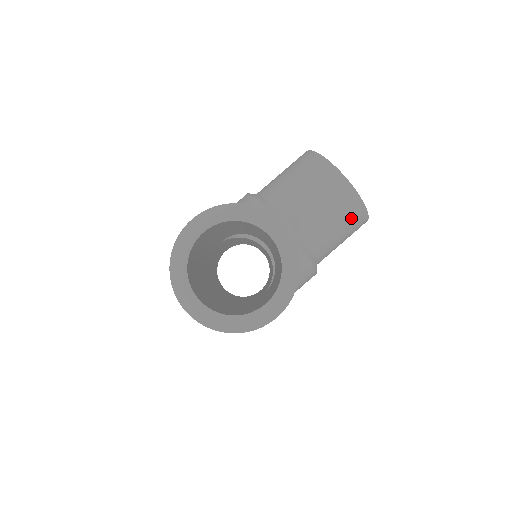
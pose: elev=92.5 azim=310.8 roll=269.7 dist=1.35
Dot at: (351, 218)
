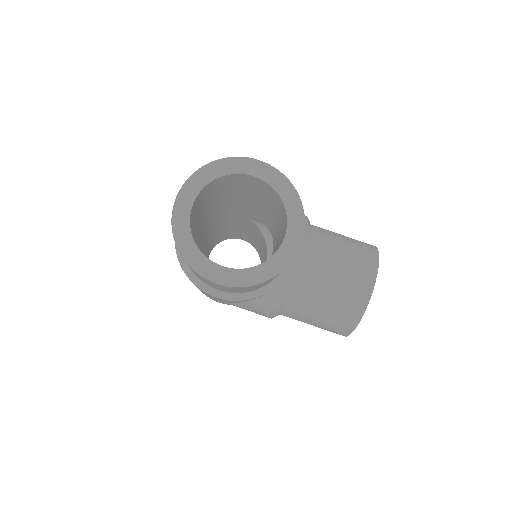
Dot at: (341, 316)
